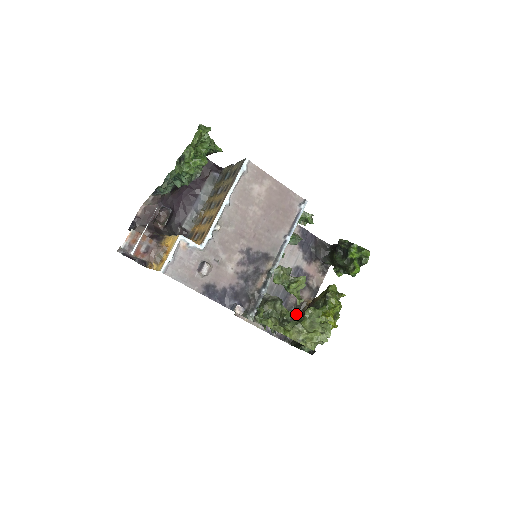
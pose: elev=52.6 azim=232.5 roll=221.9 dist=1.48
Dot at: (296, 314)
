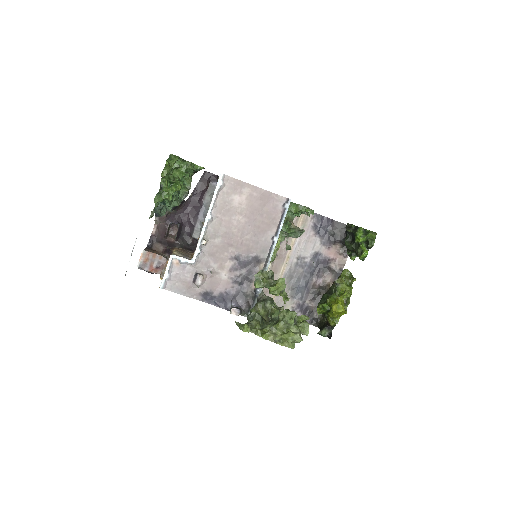
Dot at: occluded
